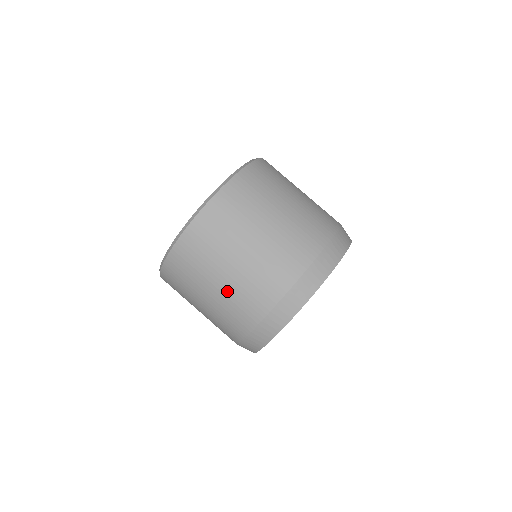
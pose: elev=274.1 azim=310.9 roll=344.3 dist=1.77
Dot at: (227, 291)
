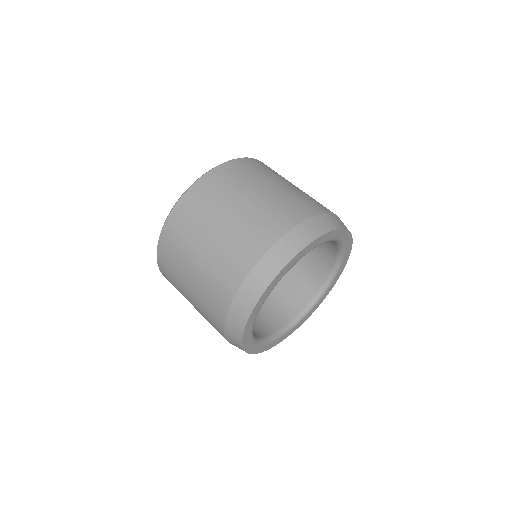
Dot at: (271, 196)
